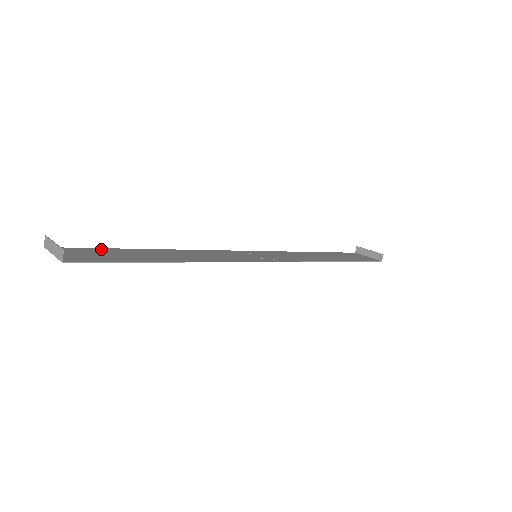
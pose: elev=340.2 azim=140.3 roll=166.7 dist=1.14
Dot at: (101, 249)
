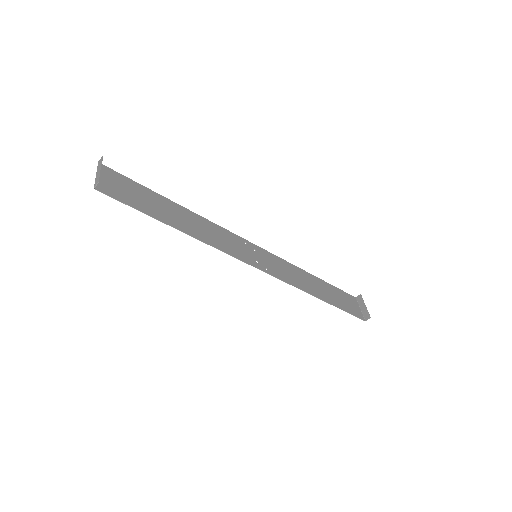
Dot at: (138, 185)
